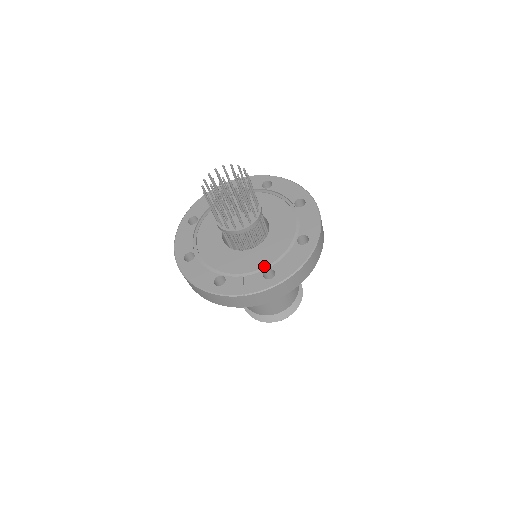
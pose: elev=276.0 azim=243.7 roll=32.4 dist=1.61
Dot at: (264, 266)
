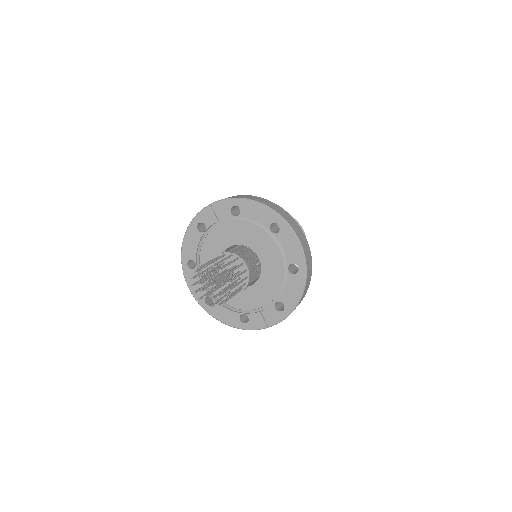
Dot at: (272, 299)
